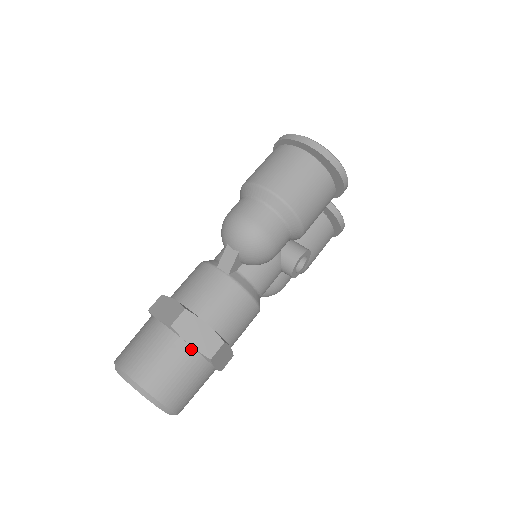
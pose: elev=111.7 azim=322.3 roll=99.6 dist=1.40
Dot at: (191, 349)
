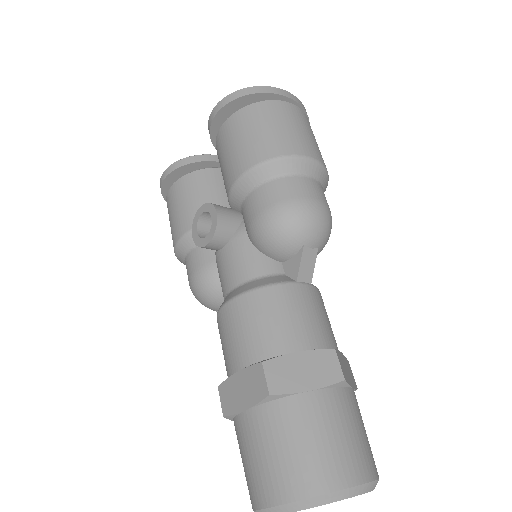
Dot at: (354, 392)
